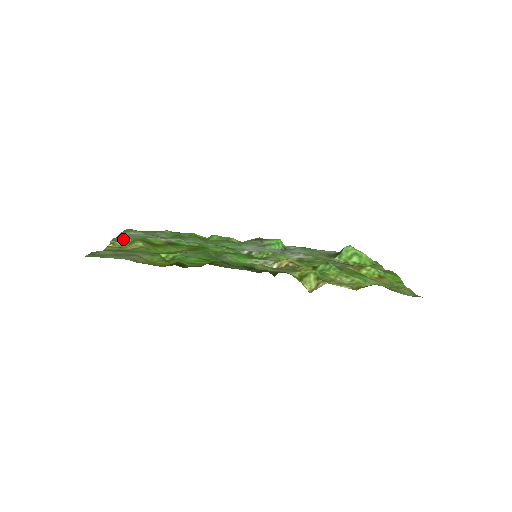
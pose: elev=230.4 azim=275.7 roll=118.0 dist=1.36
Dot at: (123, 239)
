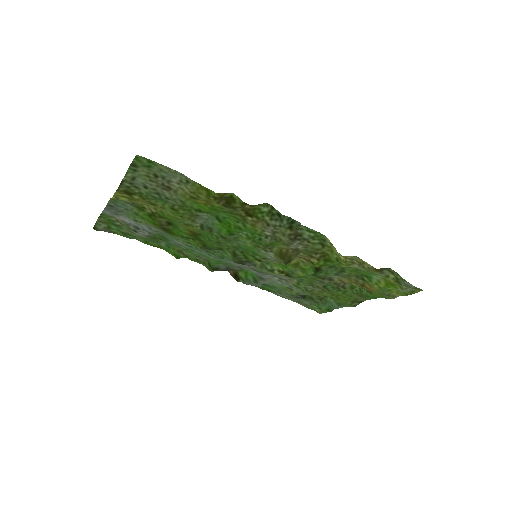
Dot at: (121, 204)
